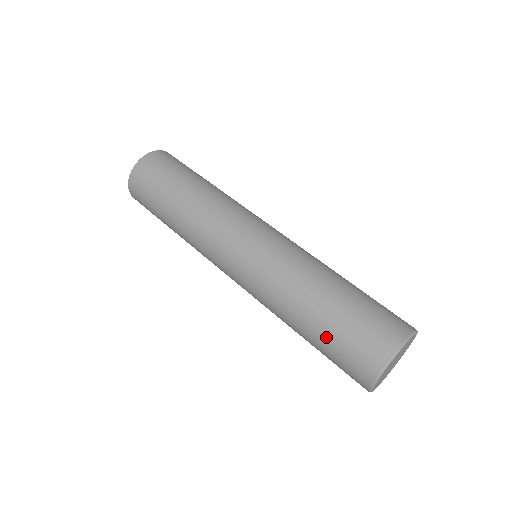
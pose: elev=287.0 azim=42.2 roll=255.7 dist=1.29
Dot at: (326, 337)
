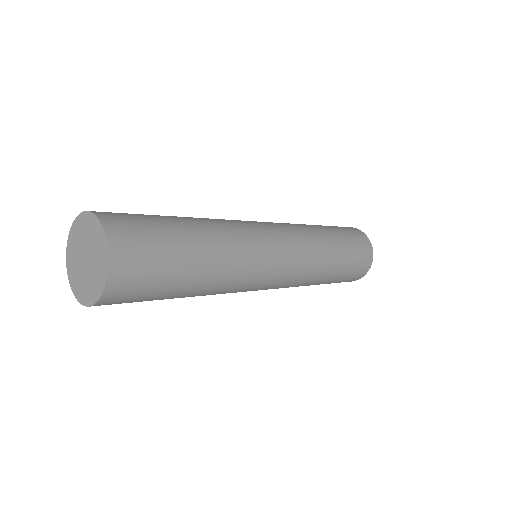
Dot at: occluded
